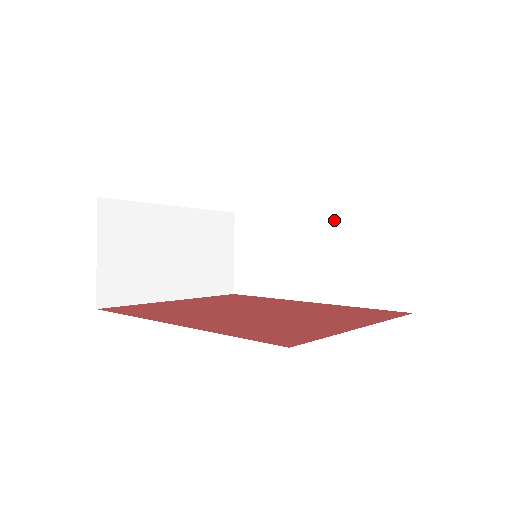
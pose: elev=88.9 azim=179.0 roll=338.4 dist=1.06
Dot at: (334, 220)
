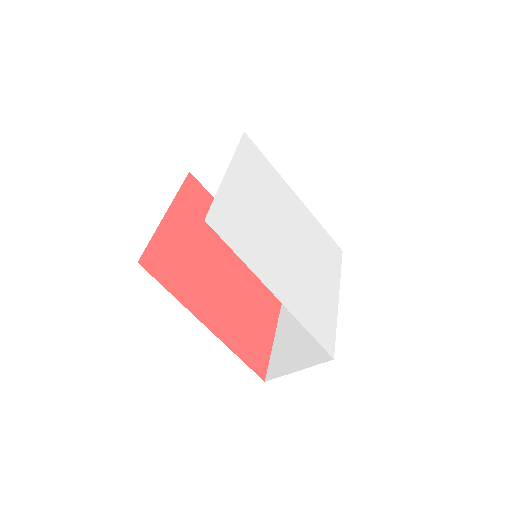
Dot at: occluded
